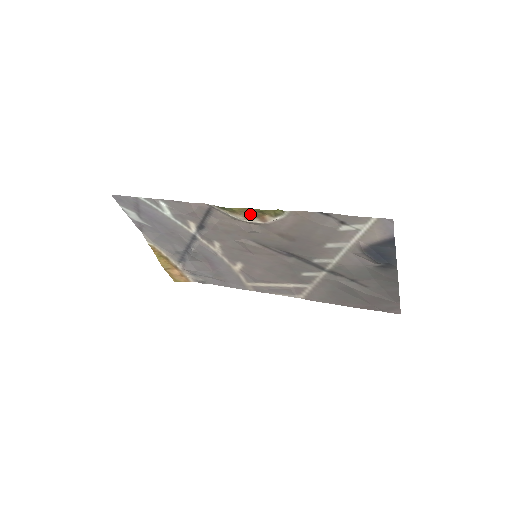
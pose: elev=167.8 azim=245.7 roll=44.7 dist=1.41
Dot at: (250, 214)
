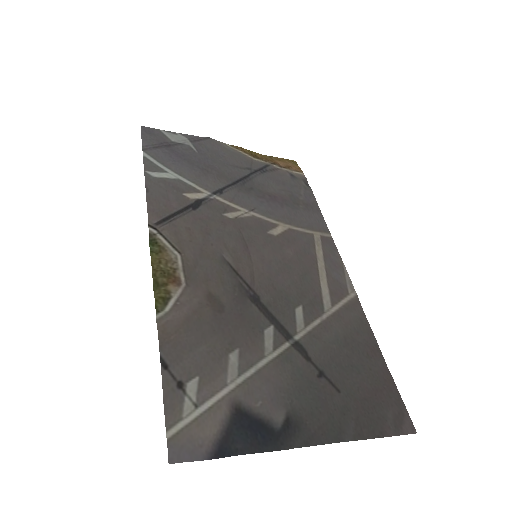
Dot at: (166, 268)
